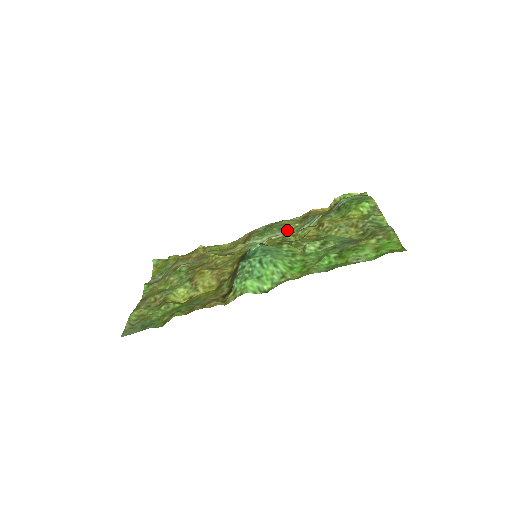
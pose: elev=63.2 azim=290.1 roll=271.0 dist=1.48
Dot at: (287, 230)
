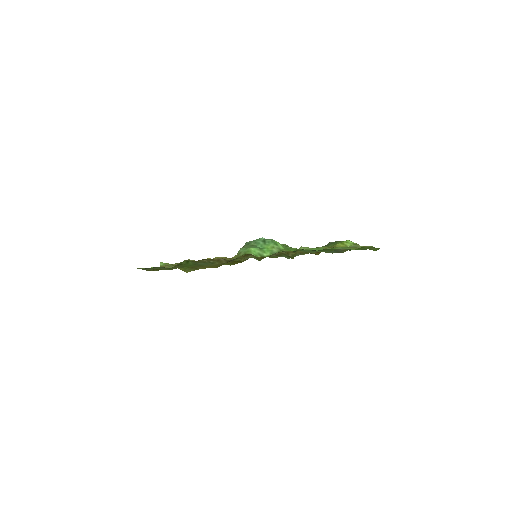
Dot at: occluded
